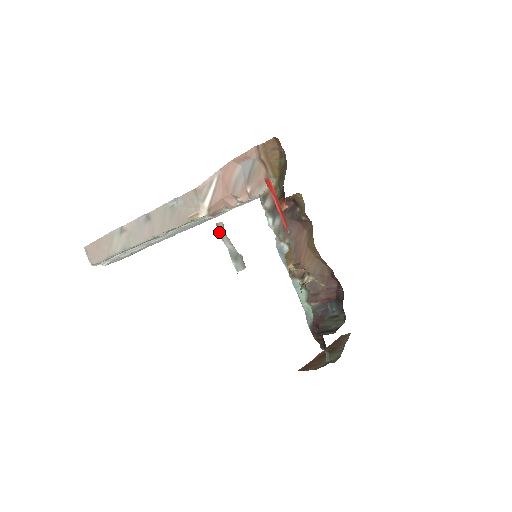
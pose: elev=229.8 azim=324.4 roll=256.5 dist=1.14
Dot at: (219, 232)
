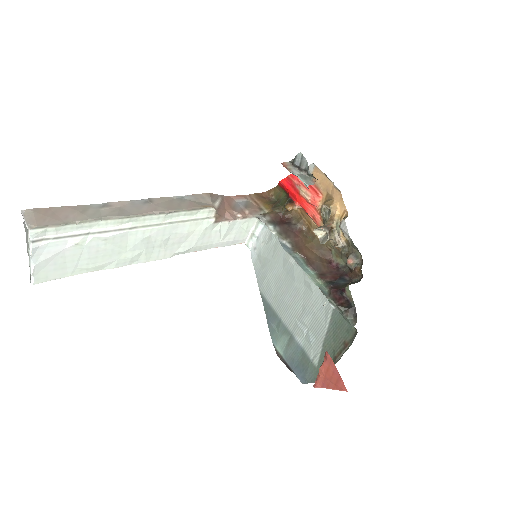
Dot at: (287, 166)
